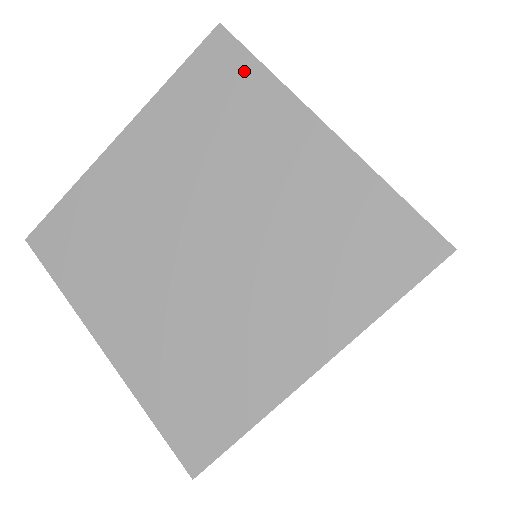
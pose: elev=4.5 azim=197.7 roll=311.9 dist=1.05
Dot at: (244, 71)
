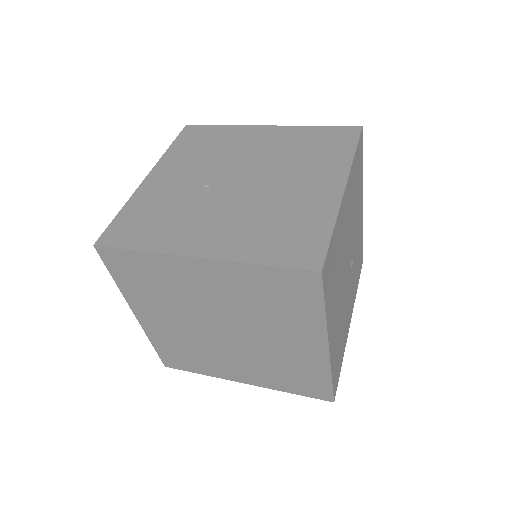
Dot at: (134, 259)
